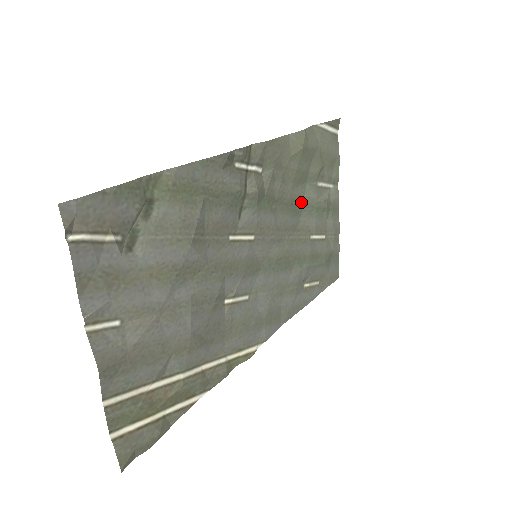
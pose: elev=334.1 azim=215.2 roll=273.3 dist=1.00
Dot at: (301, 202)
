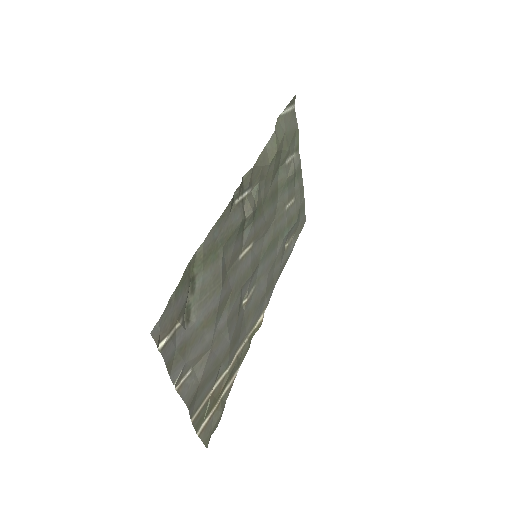
Dot at: (277, 187)
